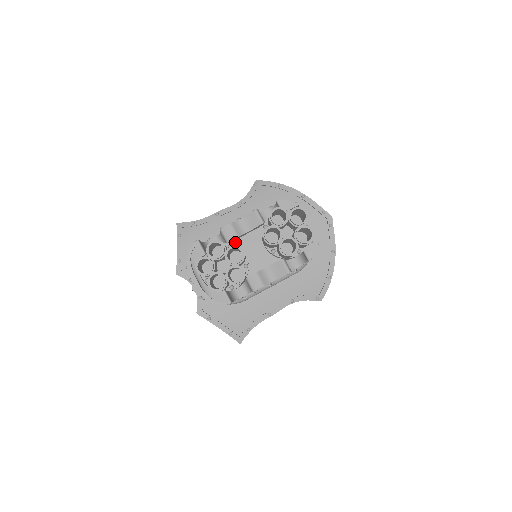
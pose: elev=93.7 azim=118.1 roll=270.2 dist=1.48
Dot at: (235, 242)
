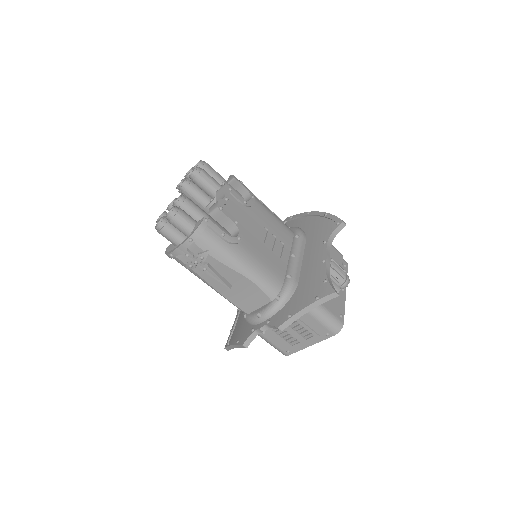
Dot at: occluded
